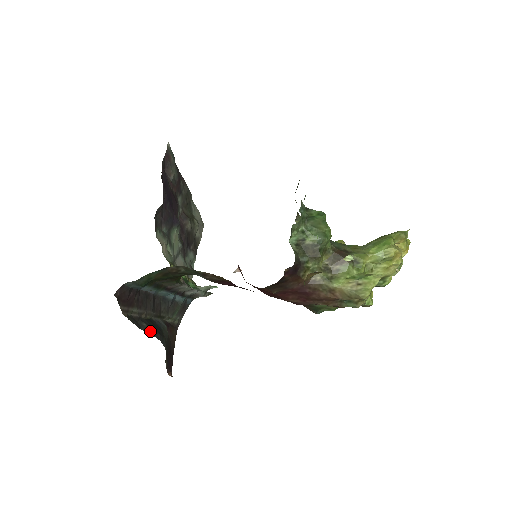
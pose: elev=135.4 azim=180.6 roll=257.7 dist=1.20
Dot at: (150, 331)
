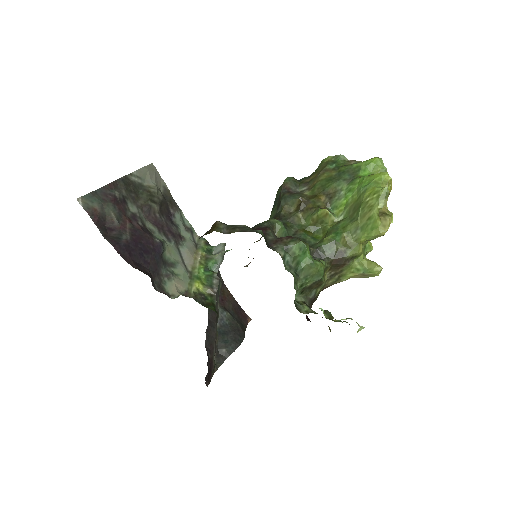
Dot at: (231, 350)
